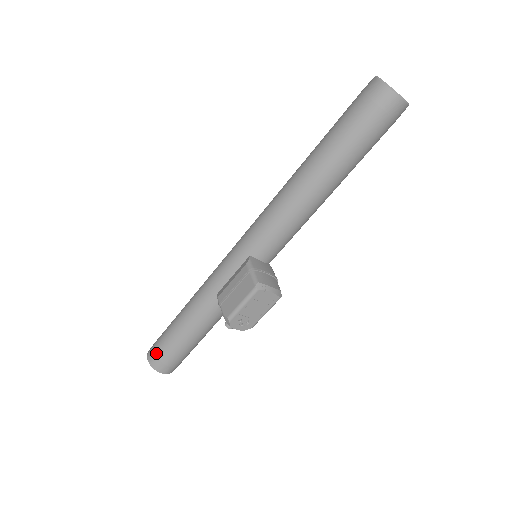
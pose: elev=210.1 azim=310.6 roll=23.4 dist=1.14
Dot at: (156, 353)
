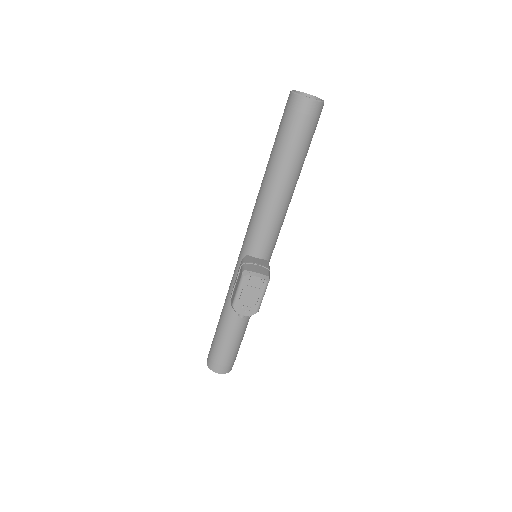
Dot at: (210, 355)
